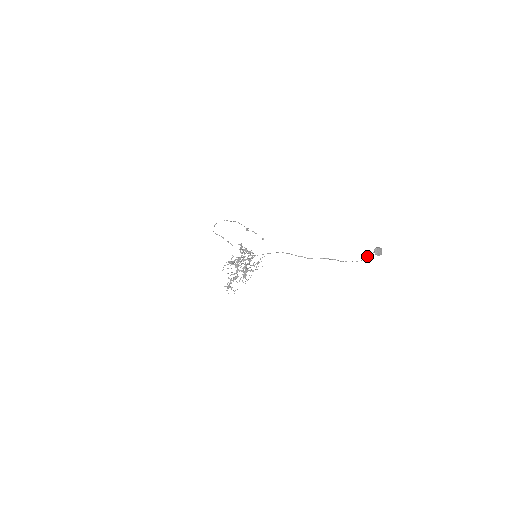
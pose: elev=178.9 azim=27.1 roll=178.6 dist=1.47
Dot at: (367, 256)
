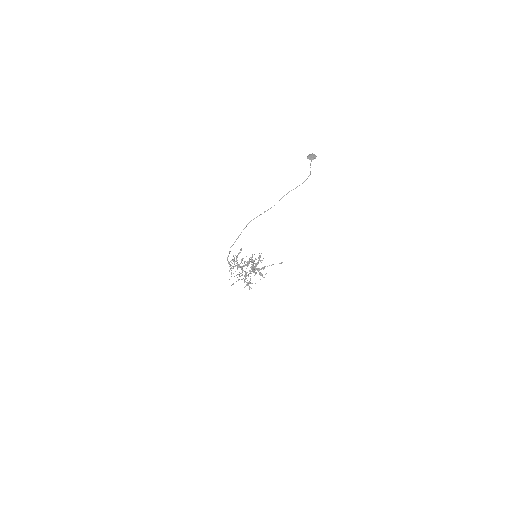
Dot at: occluded
